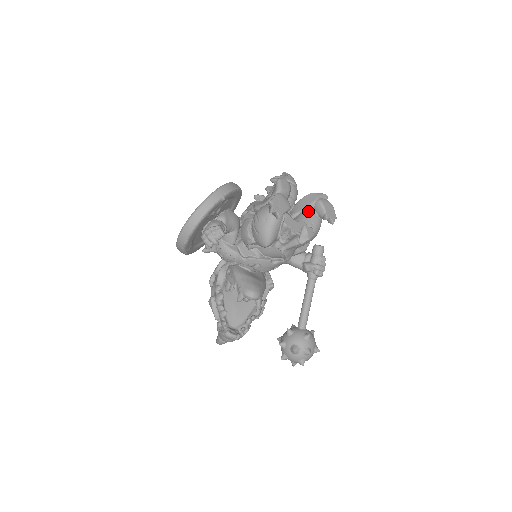
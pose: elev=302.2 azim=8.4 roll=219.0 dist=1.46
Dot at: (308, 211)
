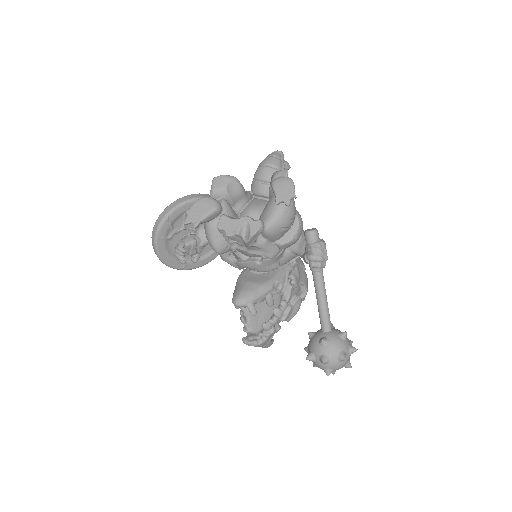
Dot at: (271, 197)
